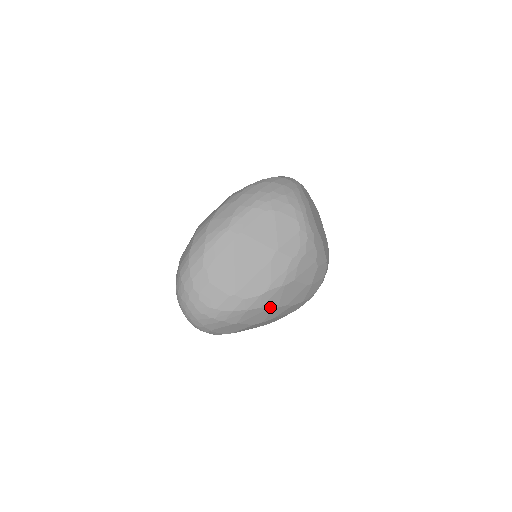
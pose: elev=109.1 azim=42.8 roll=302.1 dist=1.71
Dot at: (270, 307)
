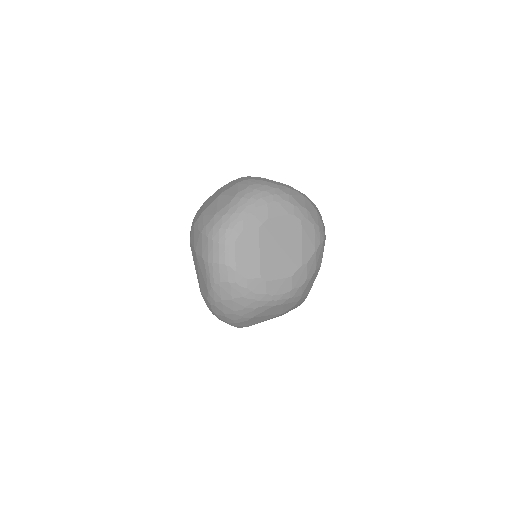
Dot at: occluded
